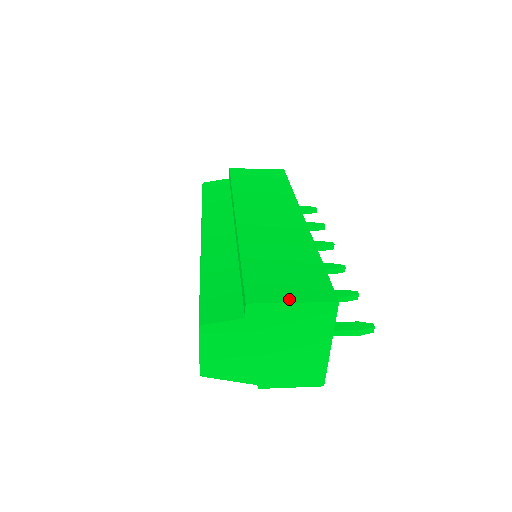
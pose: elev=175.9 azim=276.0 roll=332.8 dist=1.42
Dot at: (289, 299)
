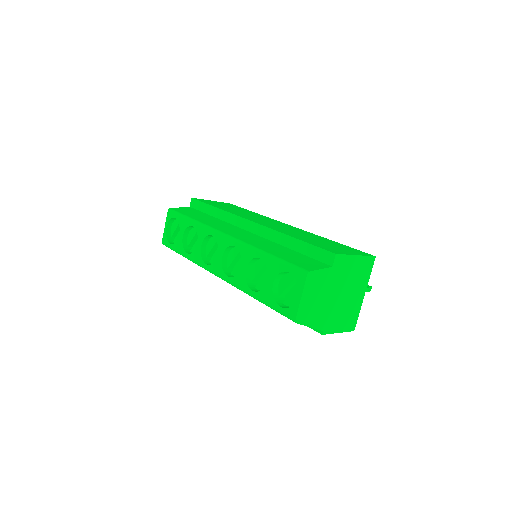
Dot at: (352, 254)
